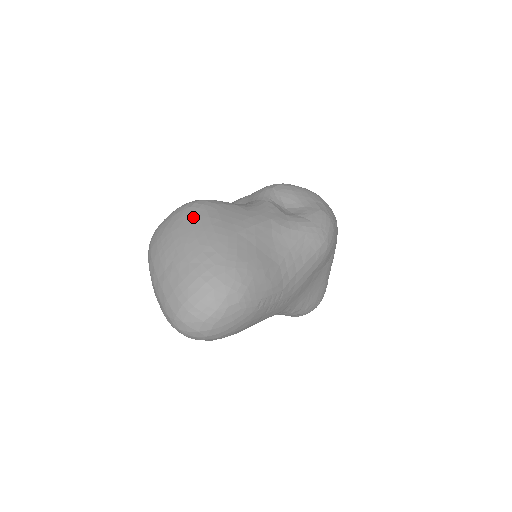
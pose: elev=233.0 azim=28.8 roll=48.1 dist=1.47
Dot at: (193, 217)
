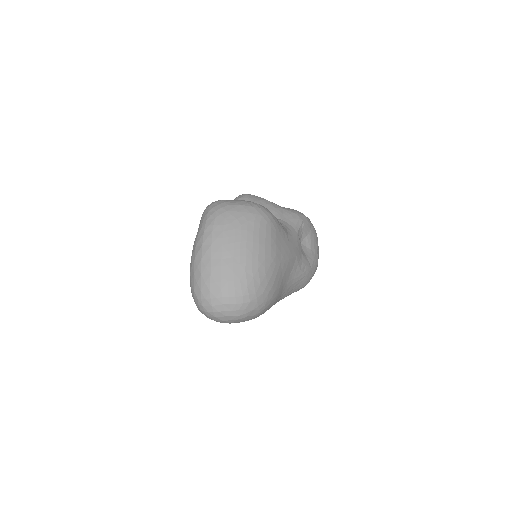
Dot at: (262, 229)
